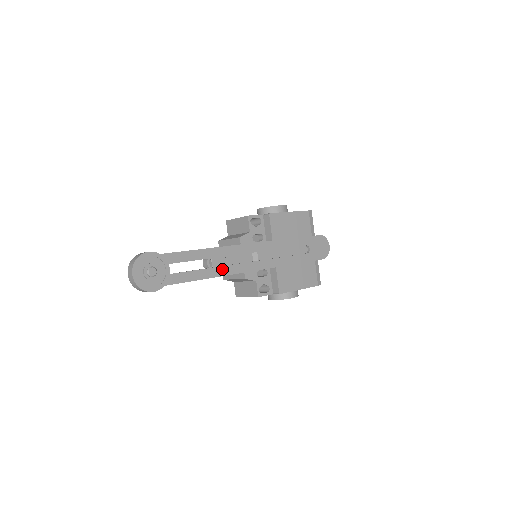
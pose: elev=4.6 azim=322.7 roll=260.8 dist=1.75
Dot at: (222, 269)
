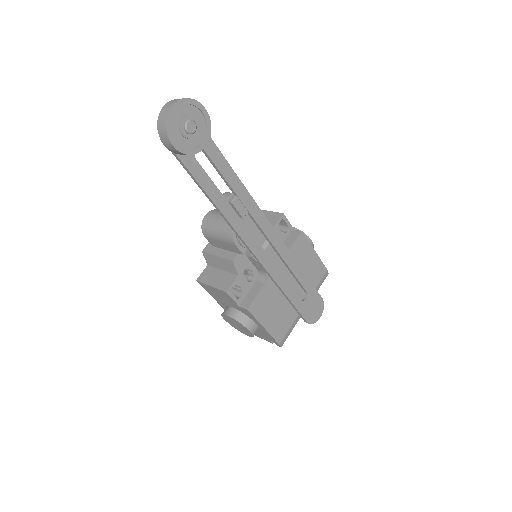
Dot at: (235, 217)
